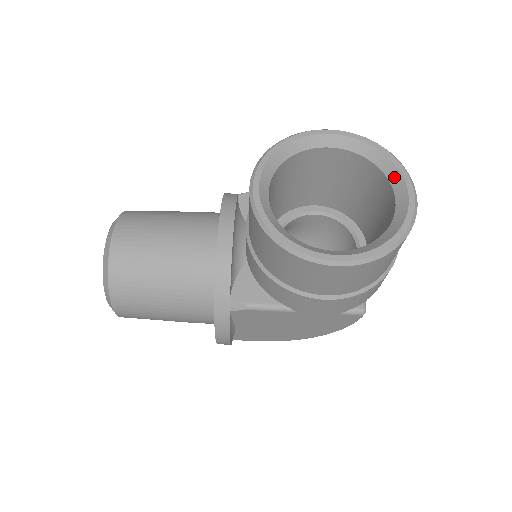
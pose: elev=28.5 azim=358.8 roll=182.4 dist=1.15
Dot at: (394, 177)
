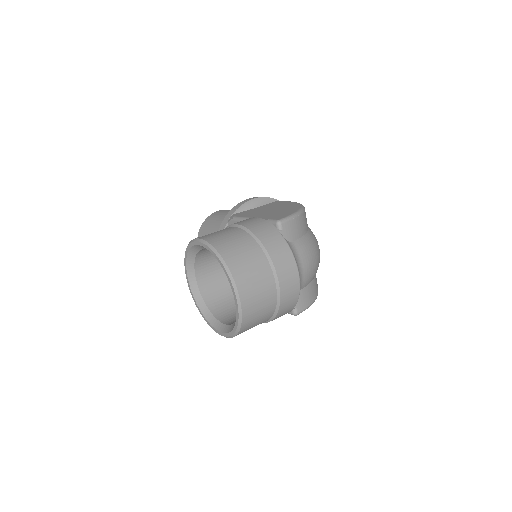
Dot at: occluded
